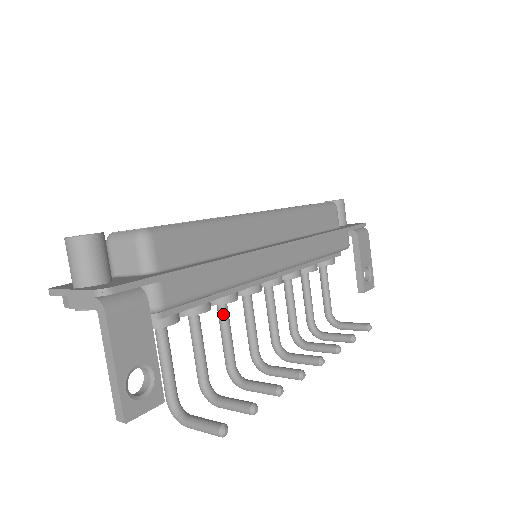
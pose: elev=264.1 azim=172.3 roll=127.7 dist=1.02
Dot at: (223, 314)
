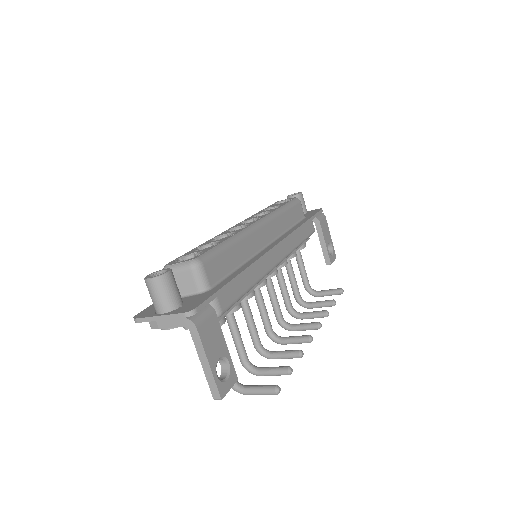
Dot at: (246, 307)
